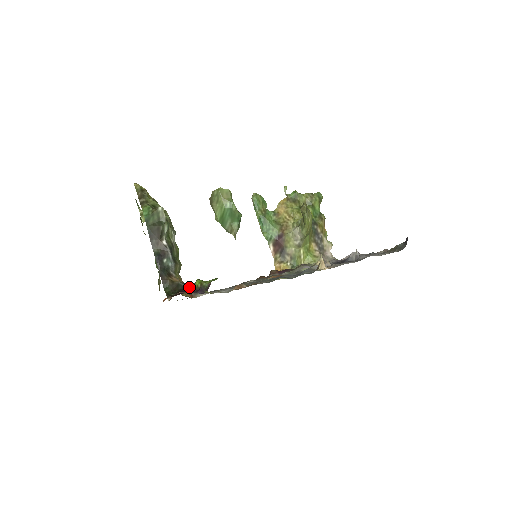
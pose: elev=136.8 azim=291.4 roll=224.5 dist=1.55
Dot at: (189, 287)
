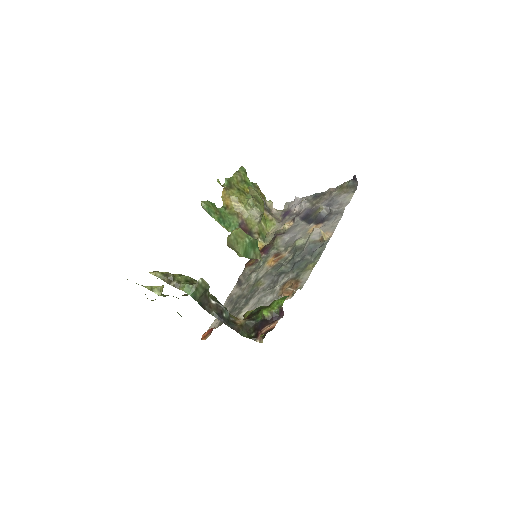
Dot at: (260, 320)
